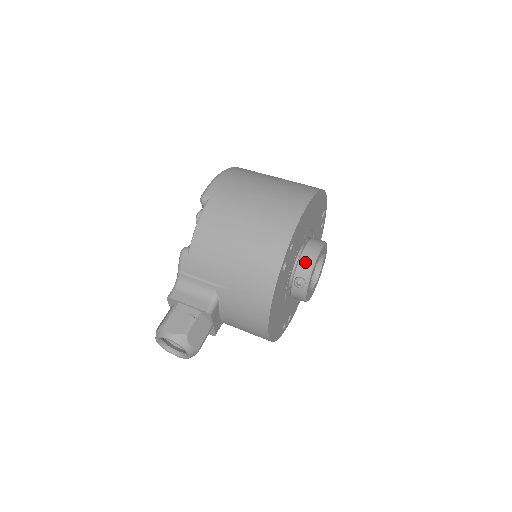
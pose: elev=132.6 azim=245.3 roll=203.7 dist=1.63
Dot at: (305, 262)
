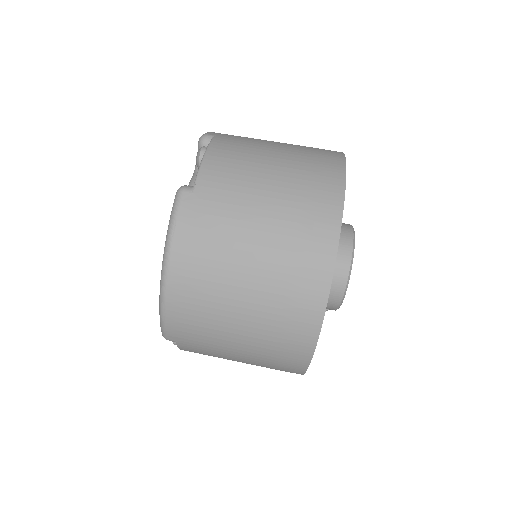
Dot at: (326, 308)
